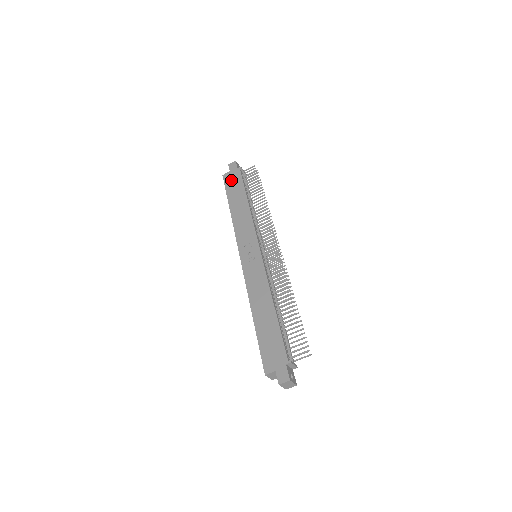
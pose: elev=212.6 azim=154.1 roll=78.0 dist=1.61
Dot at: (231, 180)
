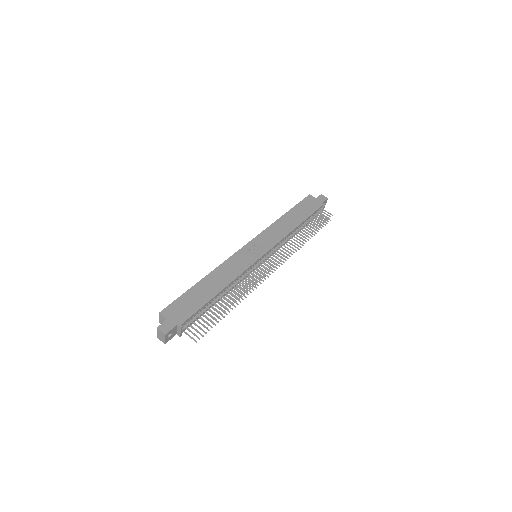
Dot at: (309, 203)
